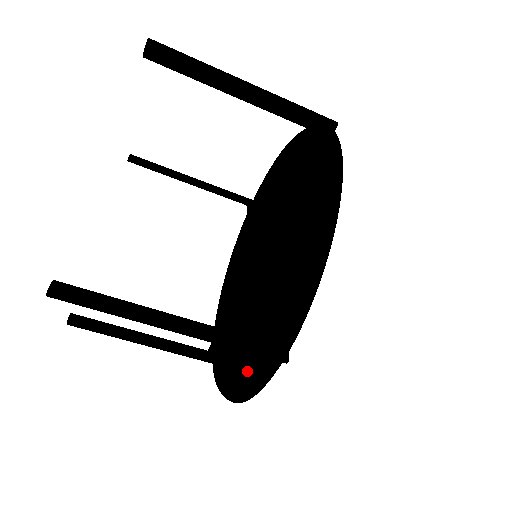
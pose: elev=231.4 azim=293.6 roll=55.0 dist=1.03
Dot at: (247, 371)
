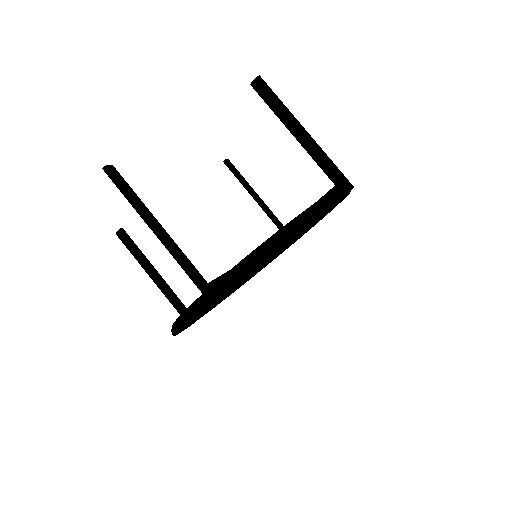
Dot at: occluded
